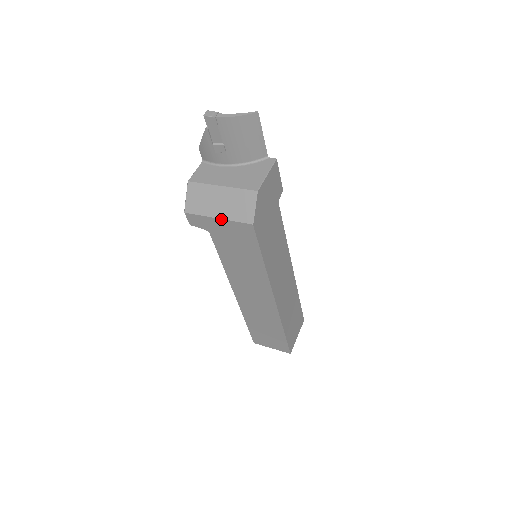
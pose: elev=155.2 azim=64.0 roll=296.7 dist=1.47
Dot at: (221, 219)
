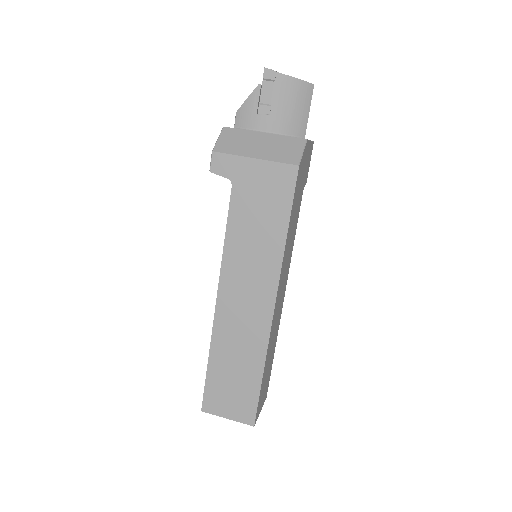
Dot at: (259, 159)
